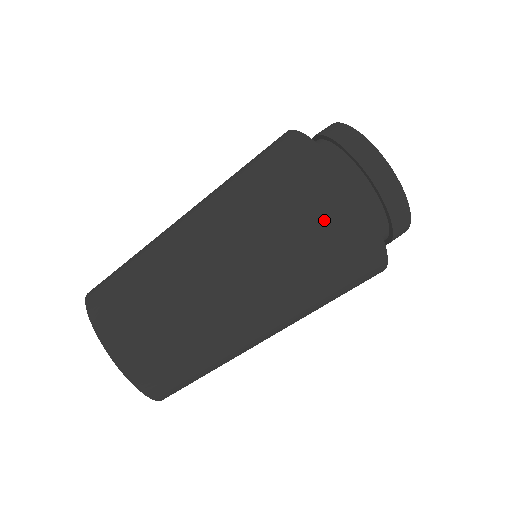
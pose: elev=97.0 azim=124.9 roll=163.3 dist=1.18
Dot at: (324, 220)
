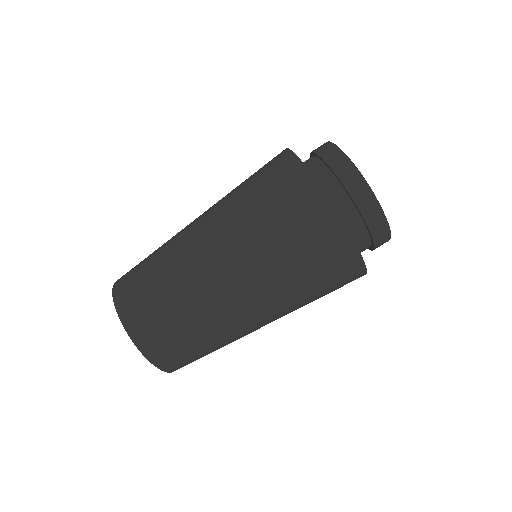
Dot at: (288, 206)
